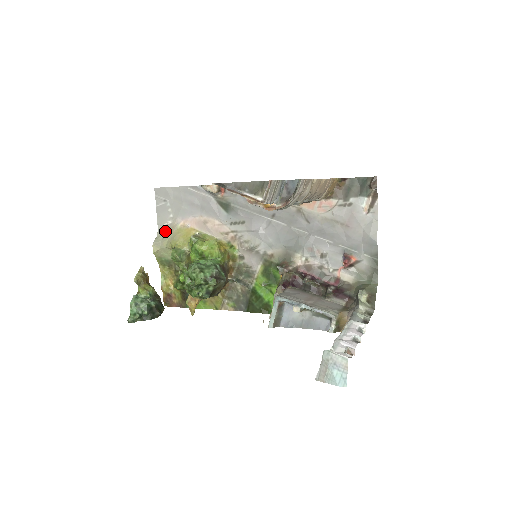
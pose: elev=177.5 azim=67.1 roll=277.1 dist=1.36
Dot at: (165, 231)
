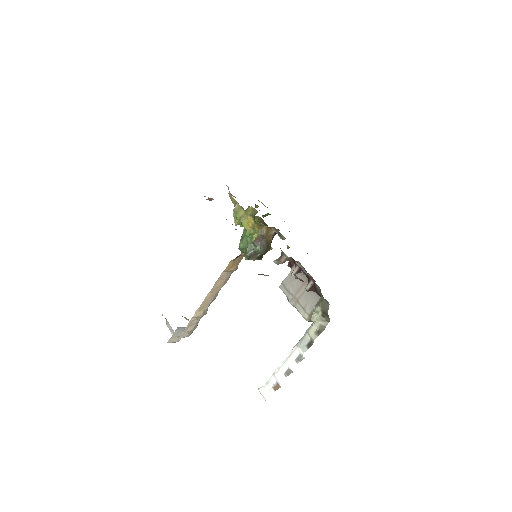
Dot at: occluded
